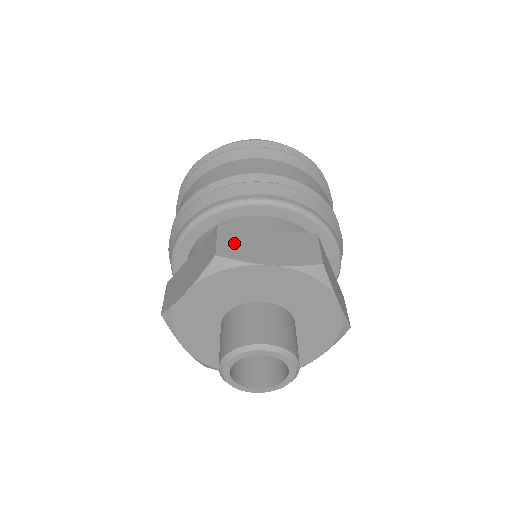
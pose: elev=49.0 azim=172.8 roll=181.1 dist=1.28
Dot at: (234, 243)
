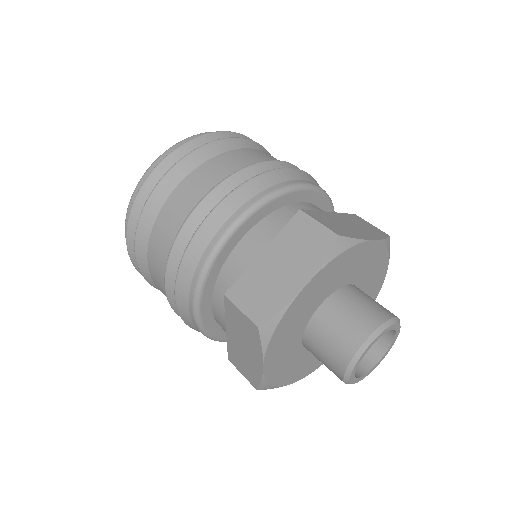
Dot at: (256, 298)
